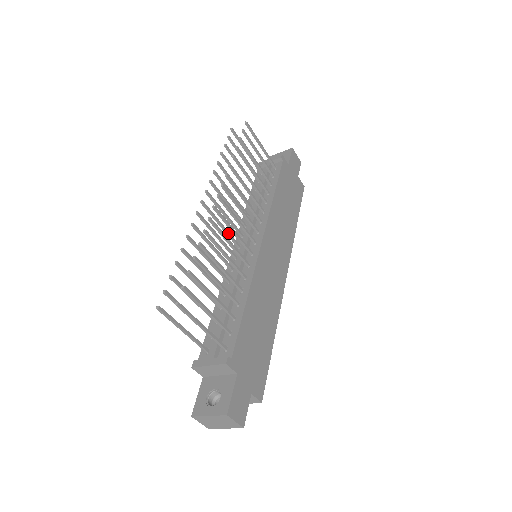
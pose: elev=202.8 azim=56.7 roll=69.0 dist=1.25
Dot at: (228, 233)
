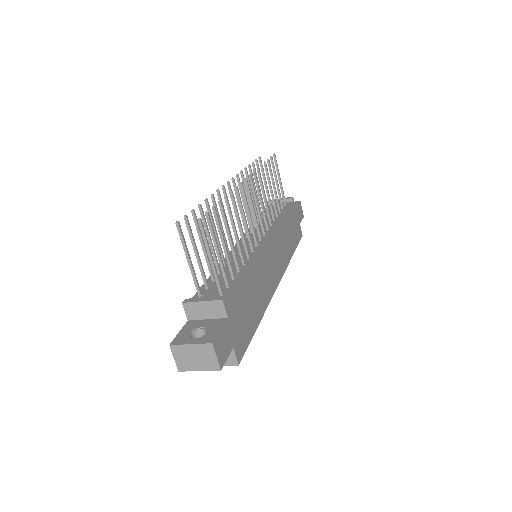
Dot at: occluded
